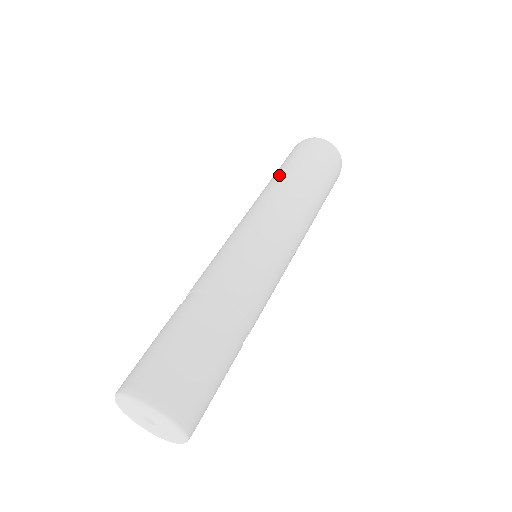
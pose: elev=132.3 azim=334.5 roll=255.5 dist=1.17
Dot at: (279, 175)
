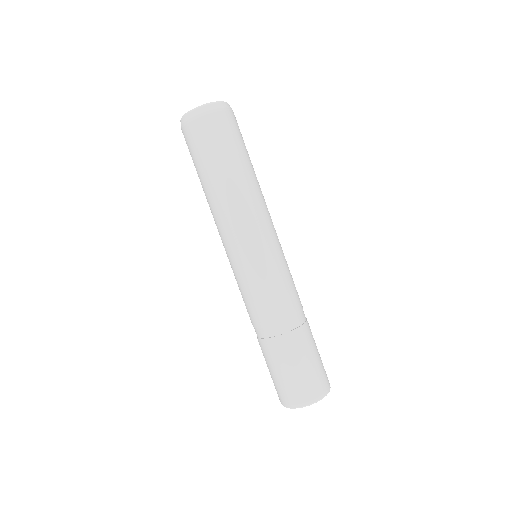
Dot at: (222, 180)
